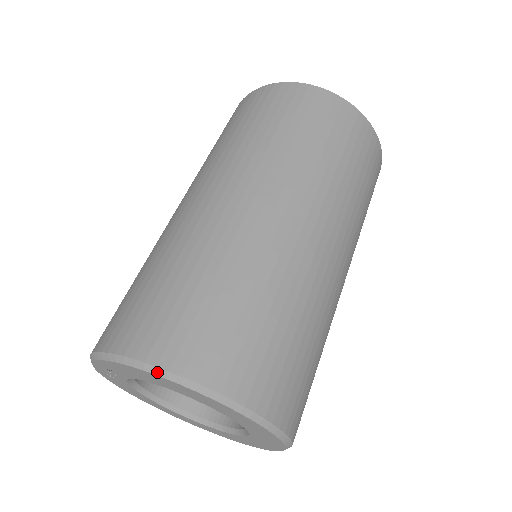
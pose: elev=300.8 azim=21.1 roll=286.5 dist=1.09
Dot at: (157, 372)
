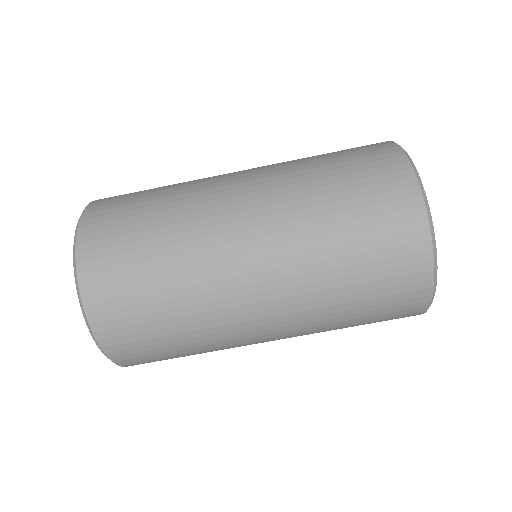
Dot at: (115, 363)
